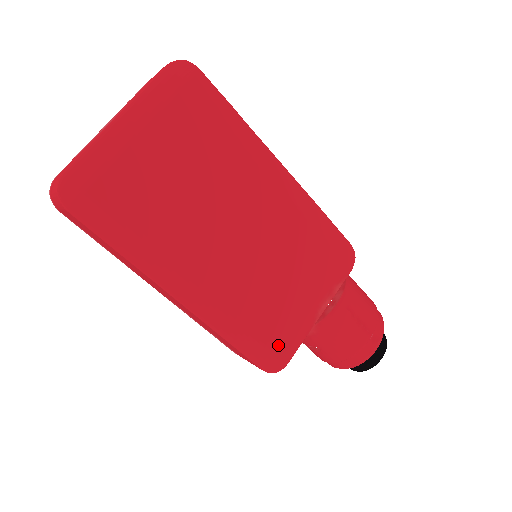
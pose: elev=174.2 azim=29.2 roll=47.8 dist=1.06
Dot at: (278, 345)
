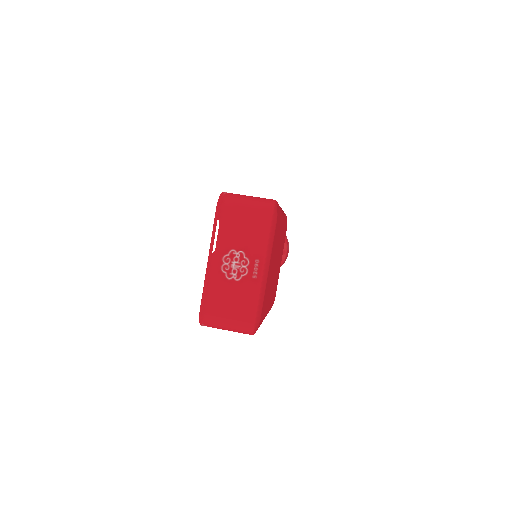
Dot at: occluded
